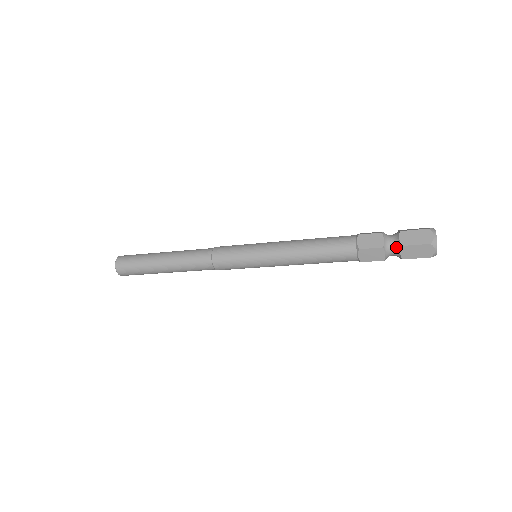
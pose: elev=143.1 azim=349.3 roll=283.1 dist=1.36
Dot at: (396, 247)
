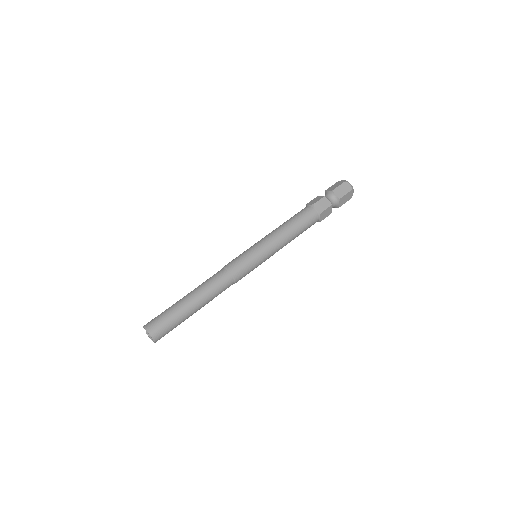
Dot at: (336, 201)
